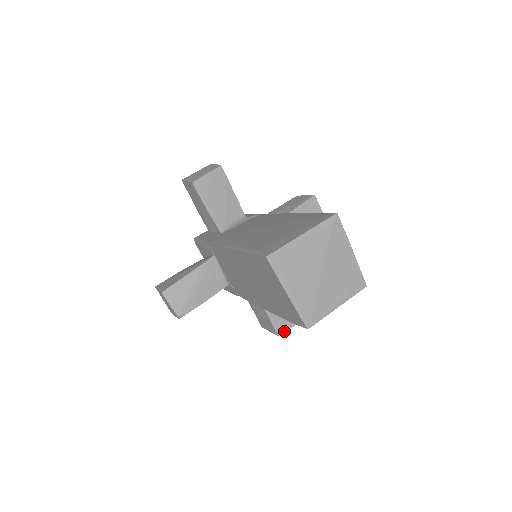
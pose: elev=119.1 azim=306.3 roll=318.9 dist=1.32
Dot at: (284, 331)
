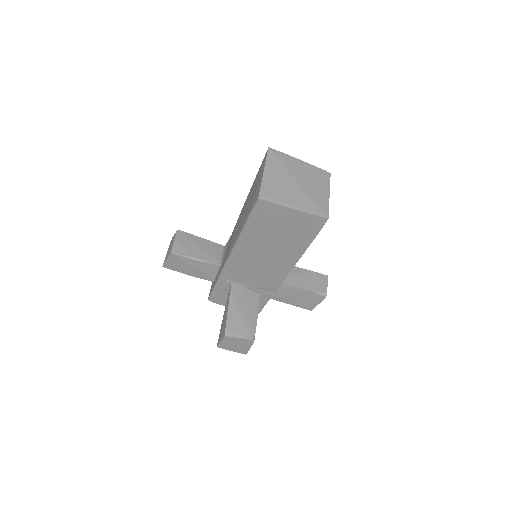
Dot at: (325, 290)
